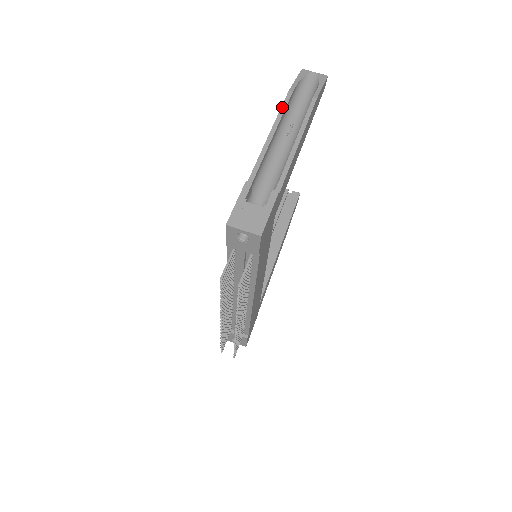
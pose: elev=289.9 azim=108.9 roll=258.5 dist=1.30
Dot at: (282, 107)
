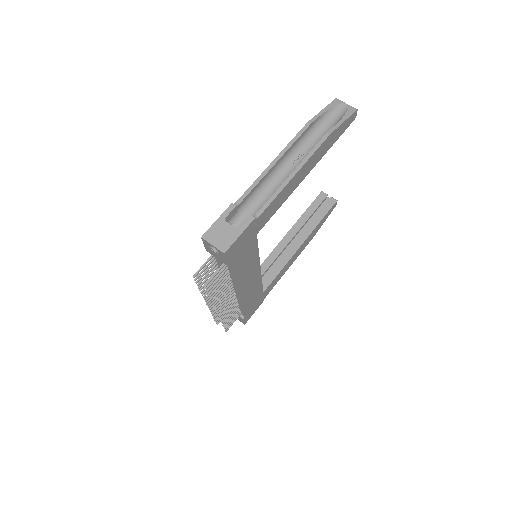
Dot at: (294, 138)
